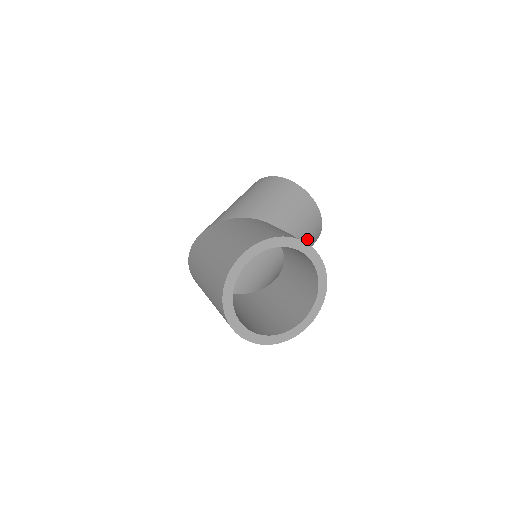
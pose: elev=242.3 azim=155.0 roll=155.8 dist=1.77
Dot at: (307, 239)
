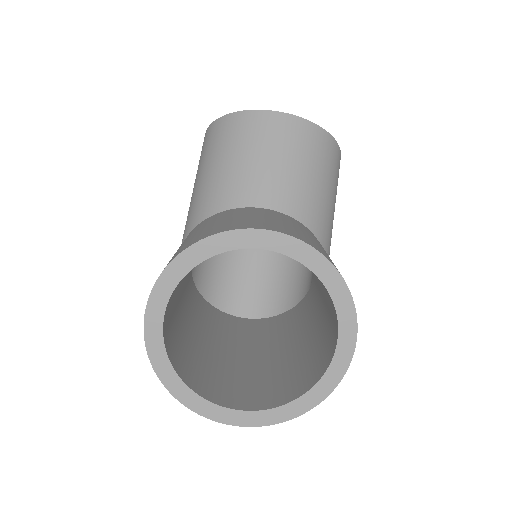
Dot at: (297, 171)
